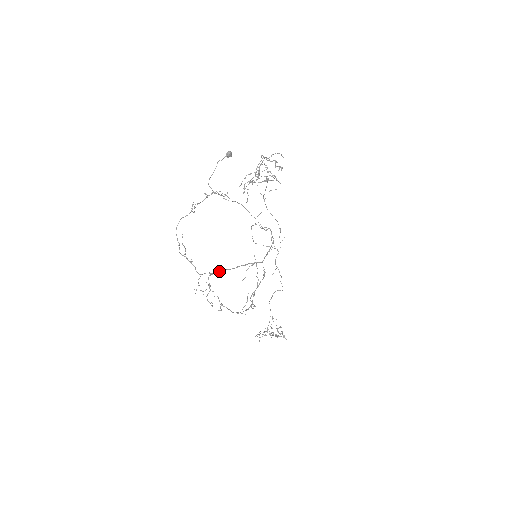
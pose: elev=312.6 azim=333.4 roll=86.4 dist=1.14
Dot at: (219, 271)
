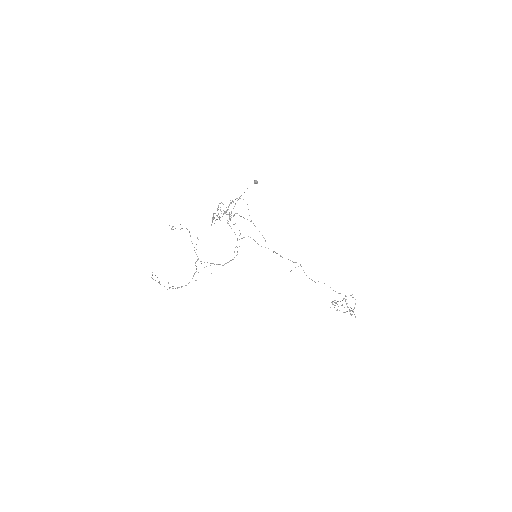
Dot at: (200, 261)
